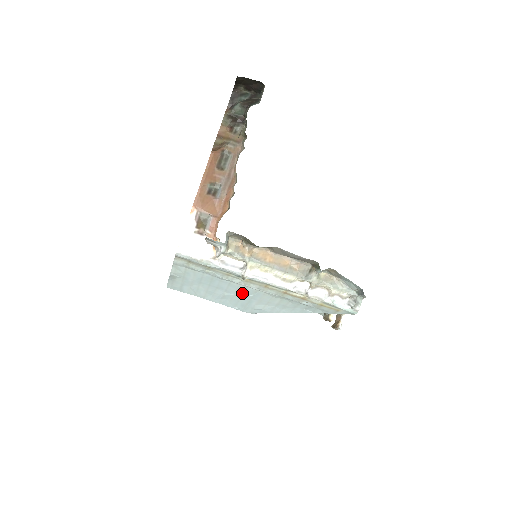
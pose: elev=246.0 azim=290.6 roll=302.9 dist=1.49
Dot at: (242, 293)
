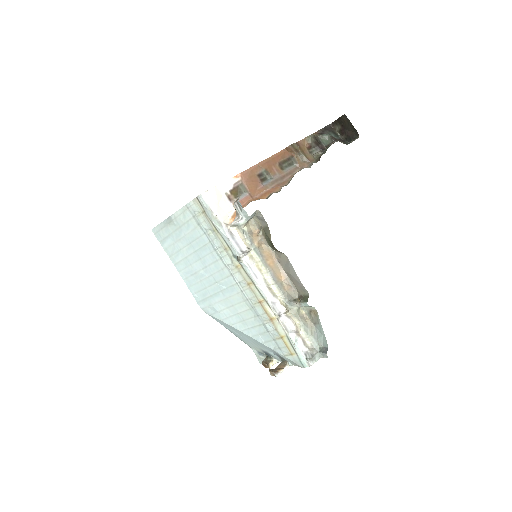
Dot at: (218, 280)
